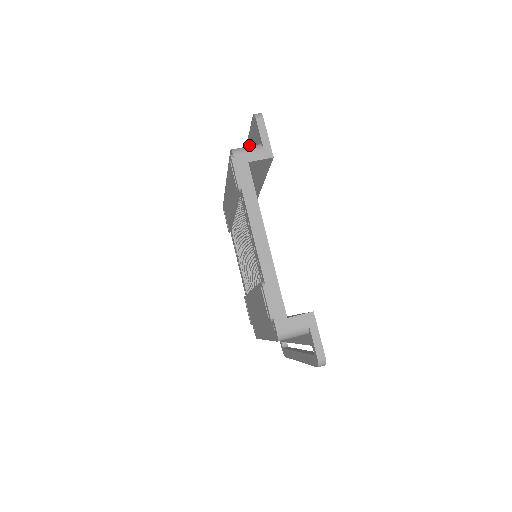
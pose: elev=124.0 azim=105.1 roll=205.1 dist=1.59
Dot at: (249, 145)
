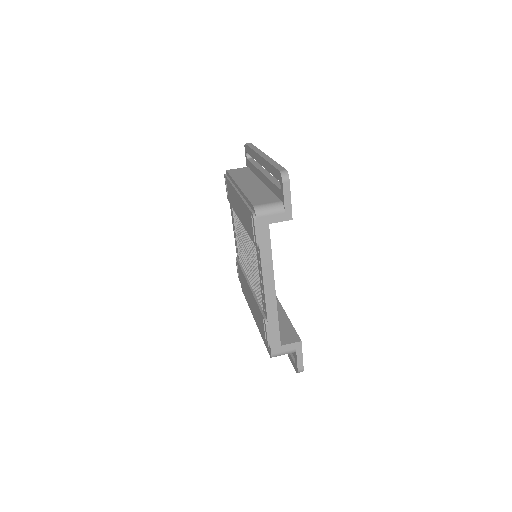
Dot at: (266, 167)
